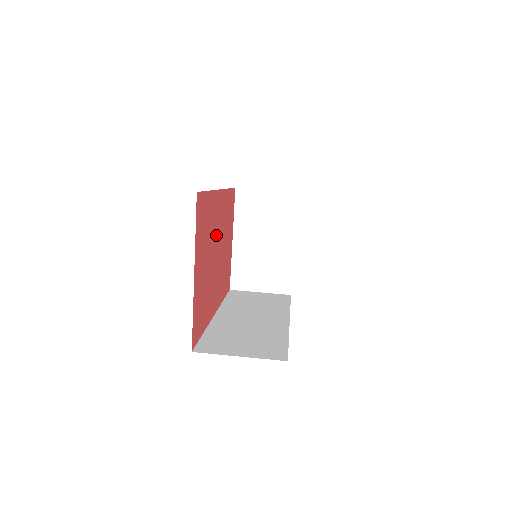
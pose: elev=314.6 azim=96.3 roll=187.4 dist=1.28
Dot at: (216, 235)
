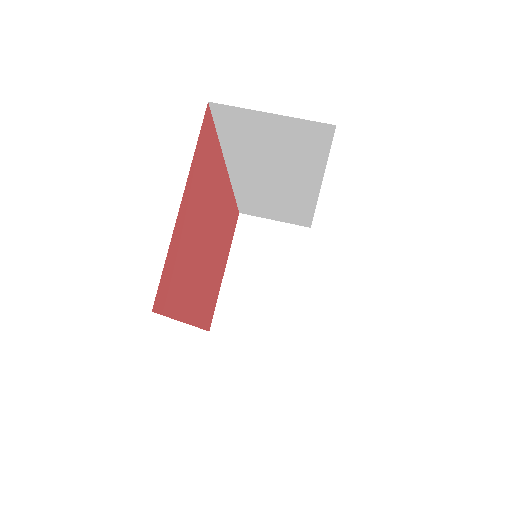
Dot at: (212, 218)
